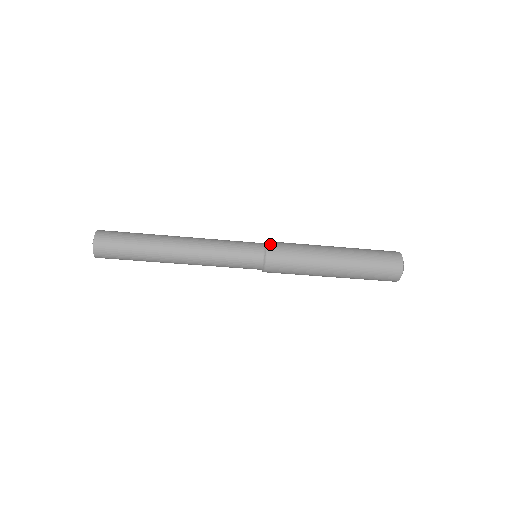
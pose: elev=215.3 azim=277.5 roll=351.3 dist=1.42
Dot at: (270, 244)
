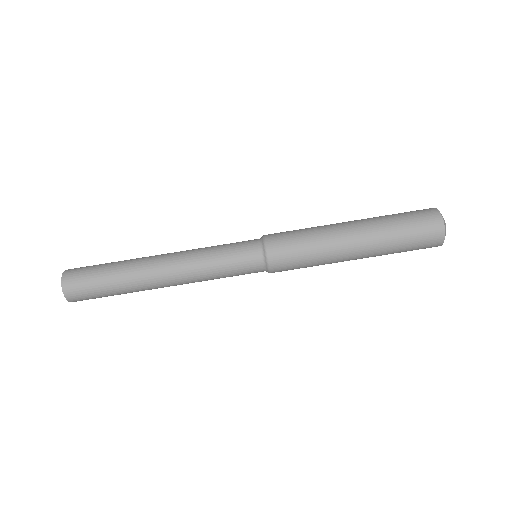
Dot at: occluded
